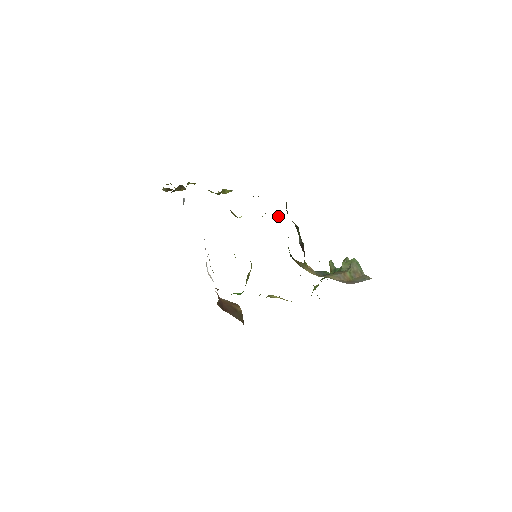
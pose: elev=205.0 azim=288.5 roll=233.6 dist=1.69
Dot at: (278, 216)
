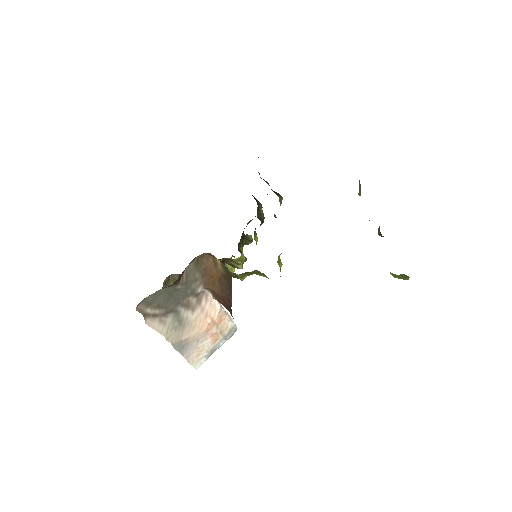
Dot at: (260, 217)
